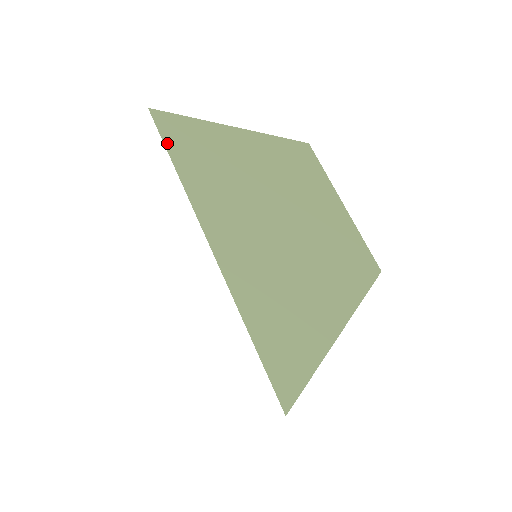
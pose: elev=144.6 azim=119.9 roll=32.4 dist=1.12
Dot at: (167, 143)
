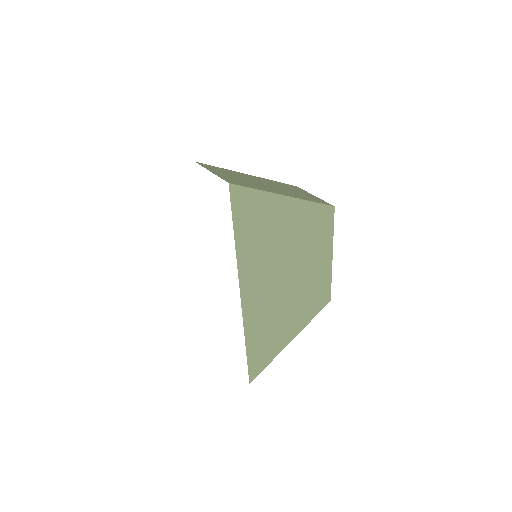
Dot at: (235, 220)
